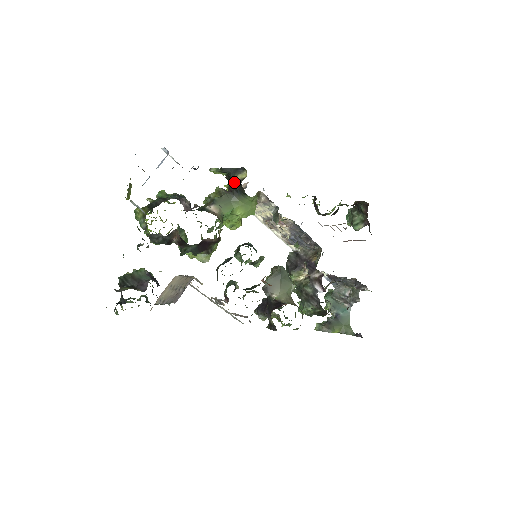
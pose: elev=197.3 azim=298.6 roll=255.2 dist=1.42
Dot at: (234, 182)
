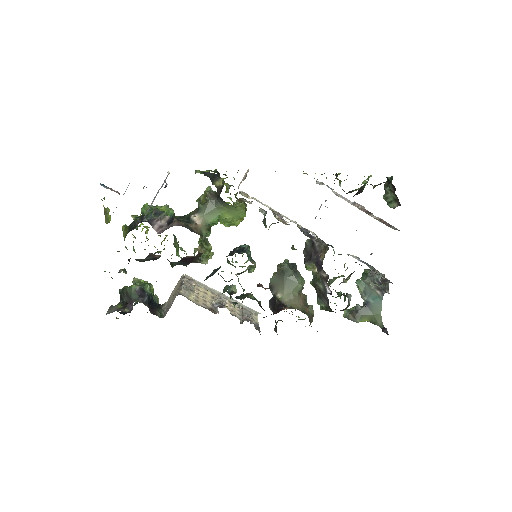
Dot at: (216, 187)
